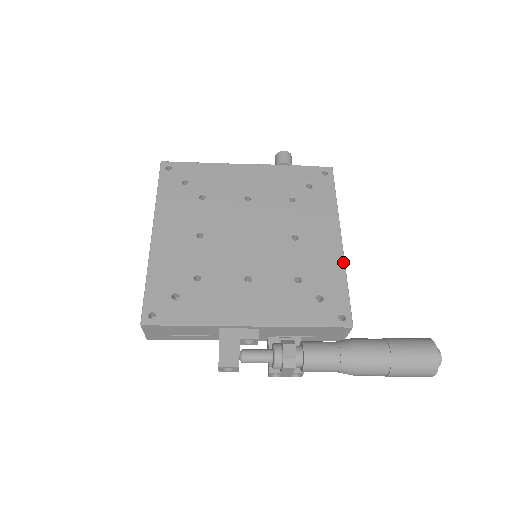
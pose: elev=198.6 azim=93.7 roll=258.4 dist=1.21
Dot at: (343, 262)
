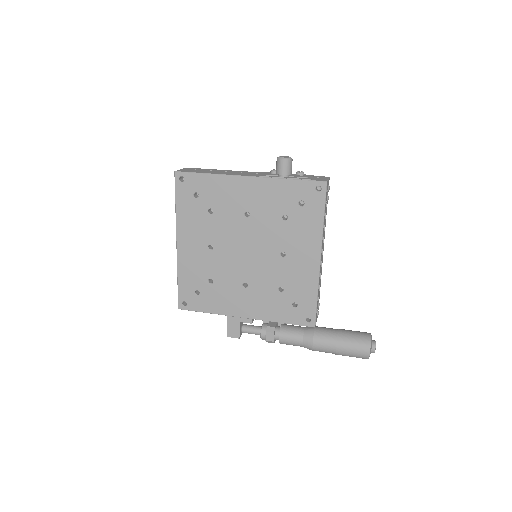
Dot at: (317, 279)
